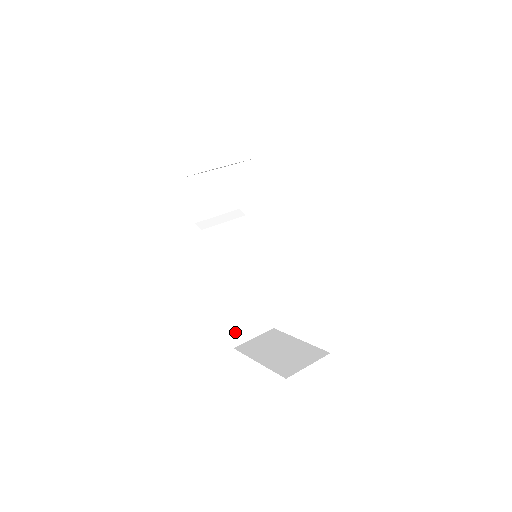
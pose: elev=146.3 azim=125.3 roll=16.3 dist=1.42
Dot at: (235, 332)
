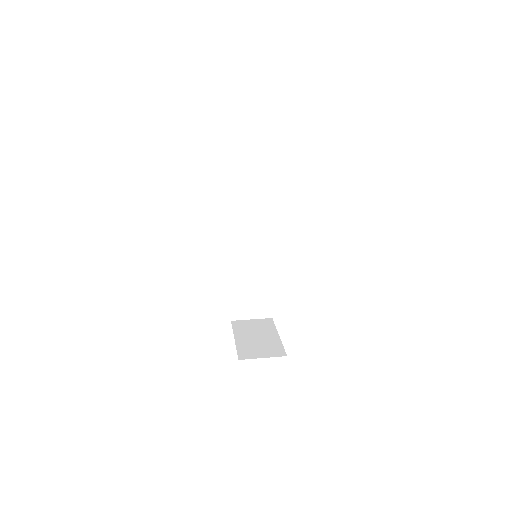
Dot at: (236, 309)
